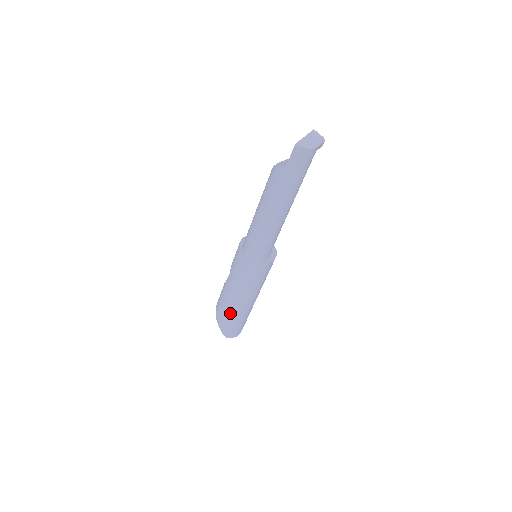
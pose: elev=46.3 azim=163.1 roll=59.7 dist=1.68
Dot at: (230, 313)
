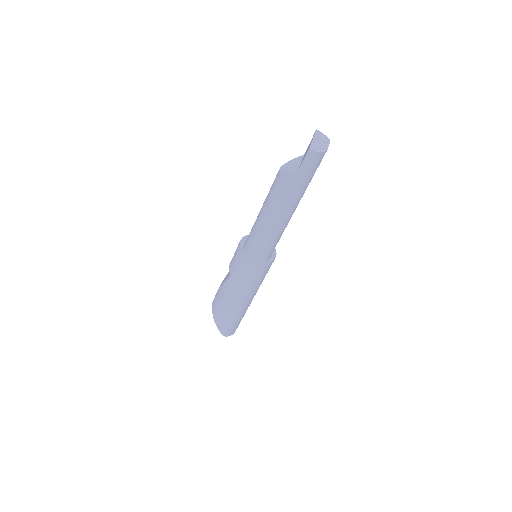
Dot at: (230, 314)
